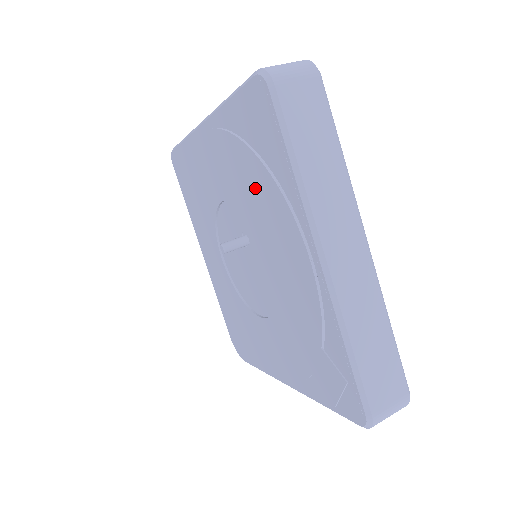
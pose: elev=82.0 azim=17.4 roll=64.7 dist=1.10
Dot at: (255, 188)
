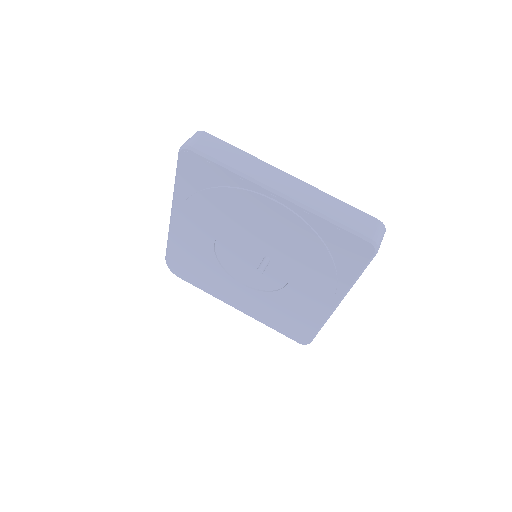
Dot at: (312, 261)
